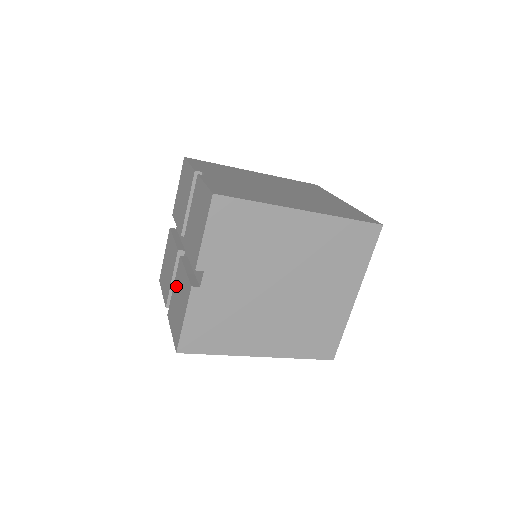
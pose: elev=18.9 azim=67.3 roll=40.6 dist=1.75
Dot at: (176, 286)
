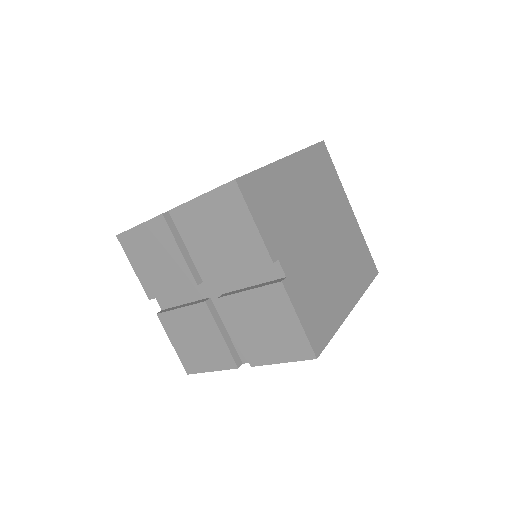
Dot at: (190, 319)
